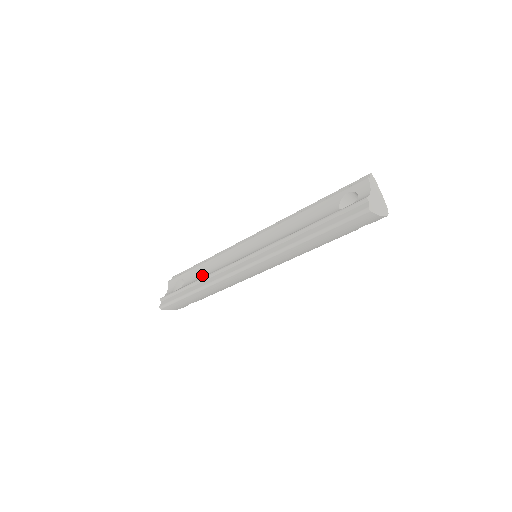
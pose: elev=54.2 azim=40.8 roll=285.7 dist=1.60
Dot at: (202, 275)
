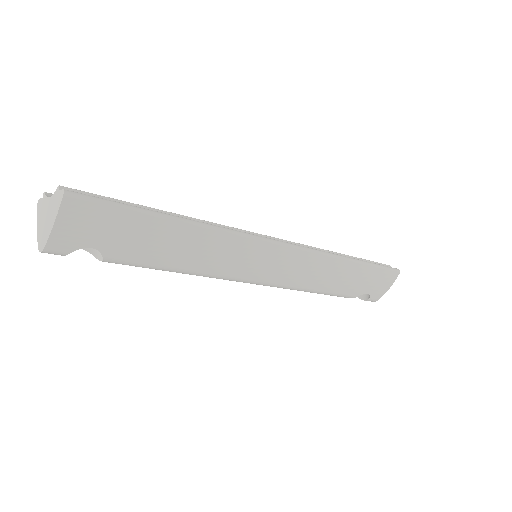
Dot at: occluded
